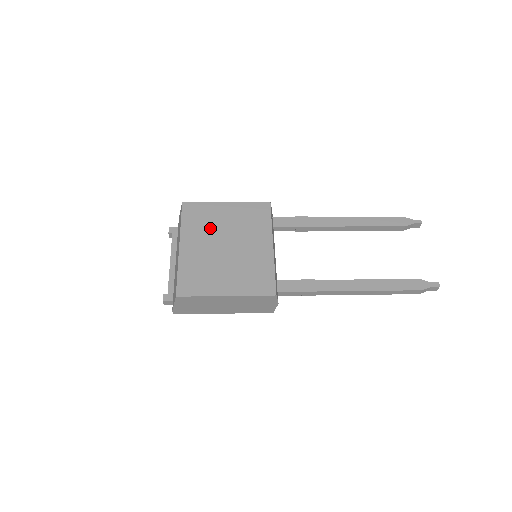
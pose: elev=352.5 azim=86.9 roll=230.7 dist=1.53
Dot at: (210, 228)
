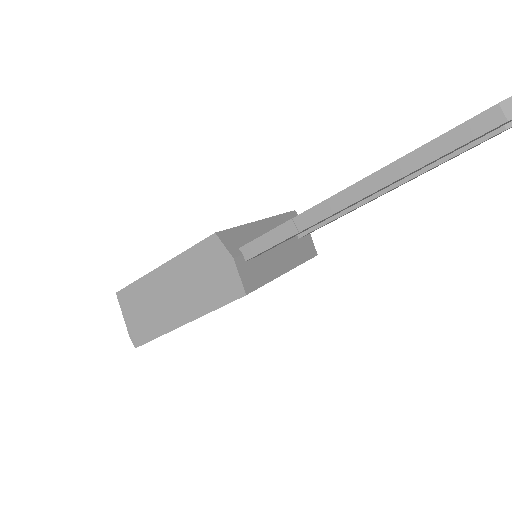
Dot at: occluded
